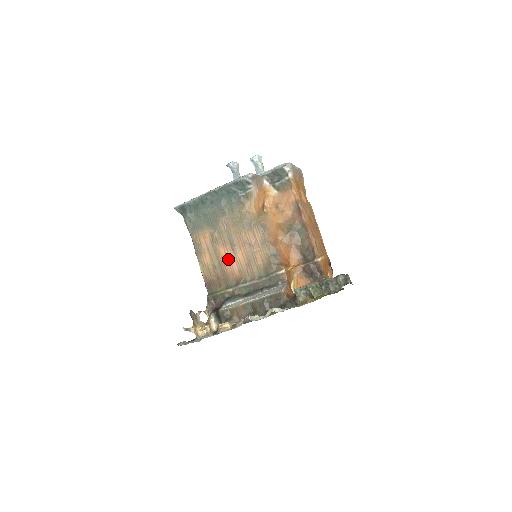
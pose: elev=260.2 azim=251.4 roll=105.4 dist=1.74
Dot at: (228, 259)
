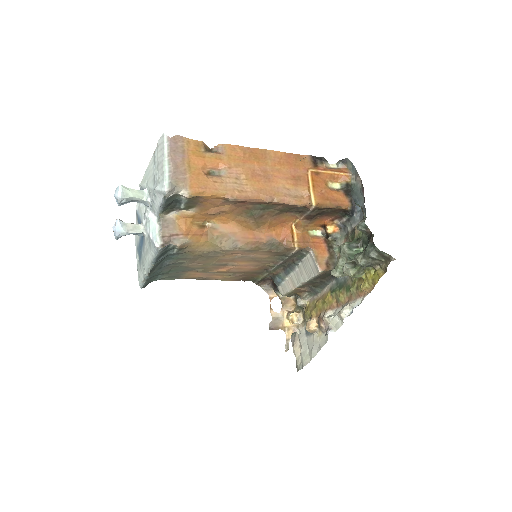
Dot at: (235, 269)
